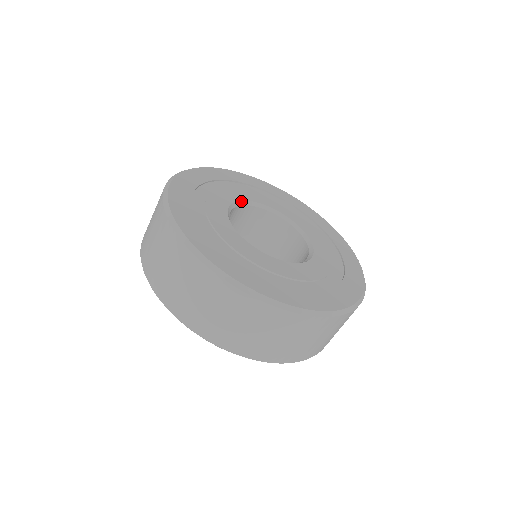
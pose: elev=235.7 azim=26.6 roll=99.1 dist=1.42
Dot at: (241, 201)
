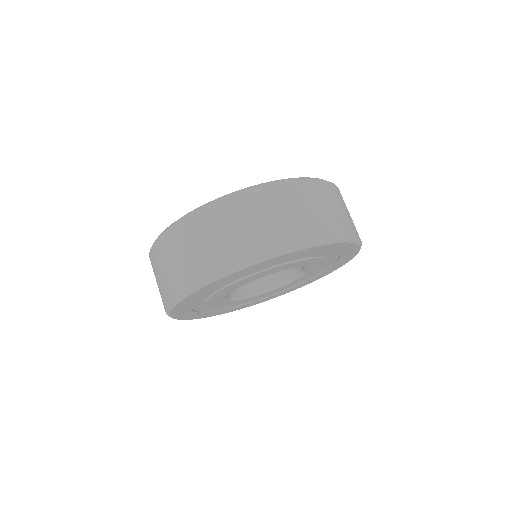
Dot at: occluded
